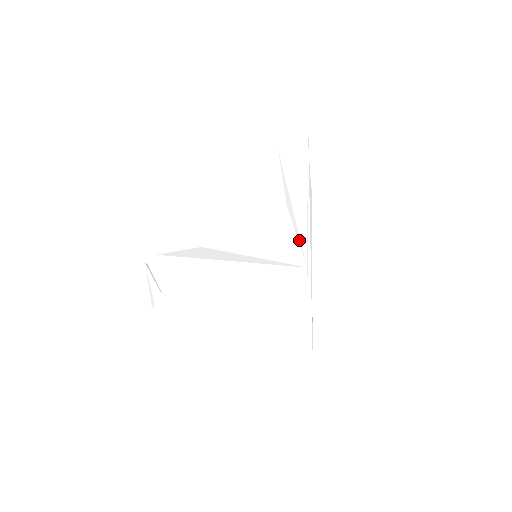
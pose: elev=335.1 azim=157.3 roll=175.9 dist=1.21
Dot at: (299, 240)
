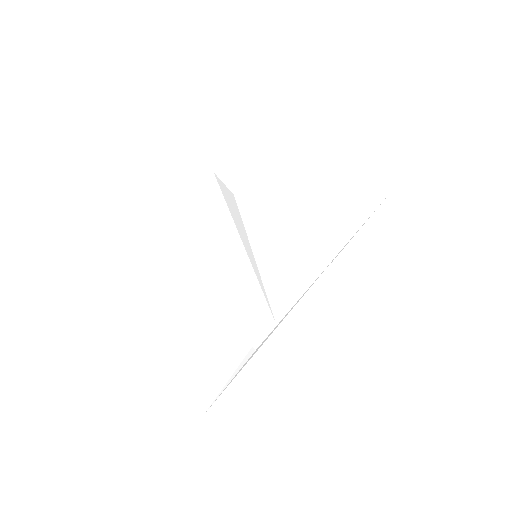
Dot at: (293, 287)
